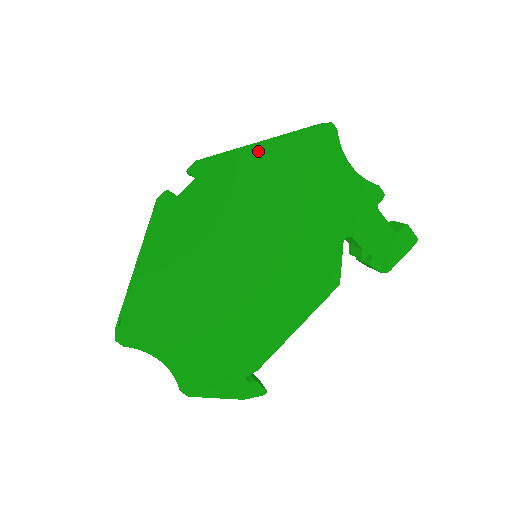
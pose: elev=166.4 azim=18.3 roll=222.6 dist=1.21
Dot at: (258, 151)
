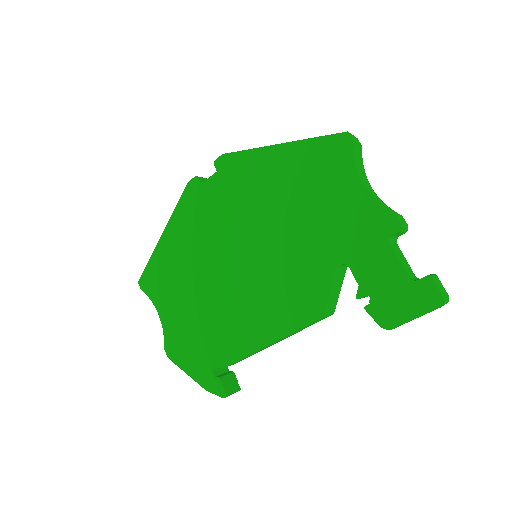
Dot at: (269, 152)
